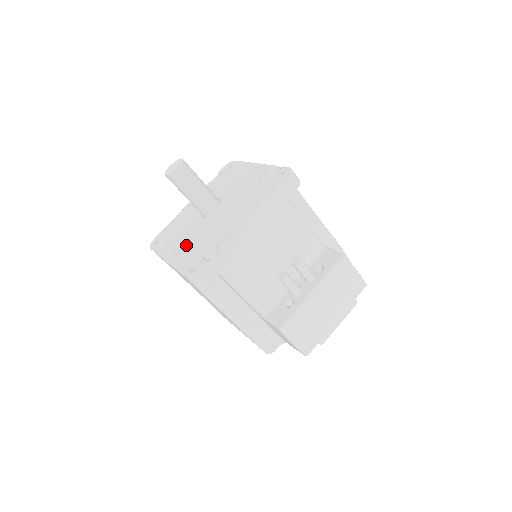
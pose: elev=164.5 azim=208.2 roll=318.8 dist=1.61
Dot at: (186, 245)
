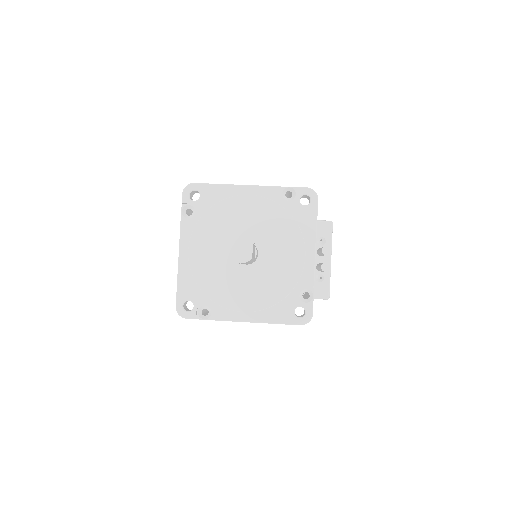
Dot at: (262, 300)
